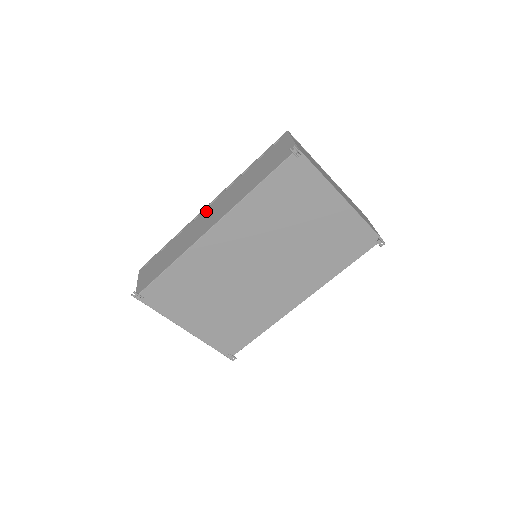
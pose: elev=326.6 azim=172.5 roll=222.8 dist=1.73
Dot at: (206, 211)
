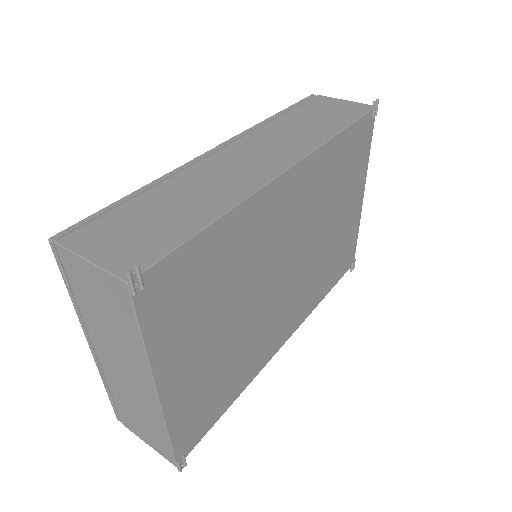
Dot at: (228, 151)
